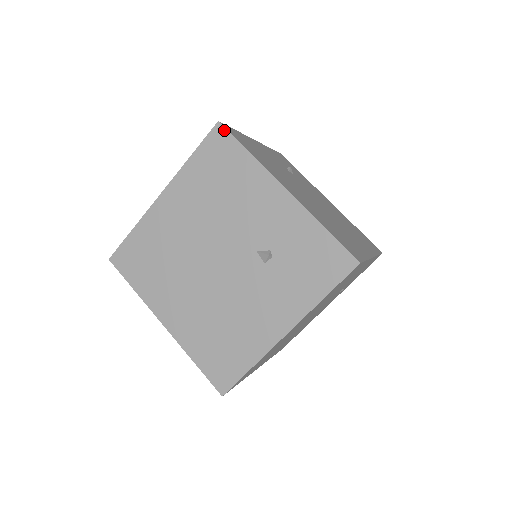
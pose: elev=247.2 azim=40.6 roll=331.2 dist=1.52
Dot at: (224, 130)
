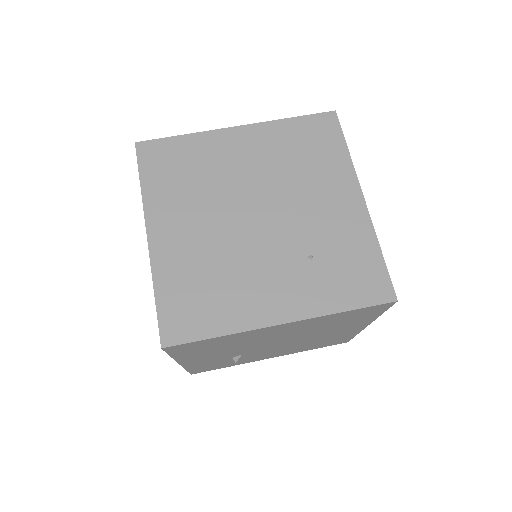
Dot at: occluded
